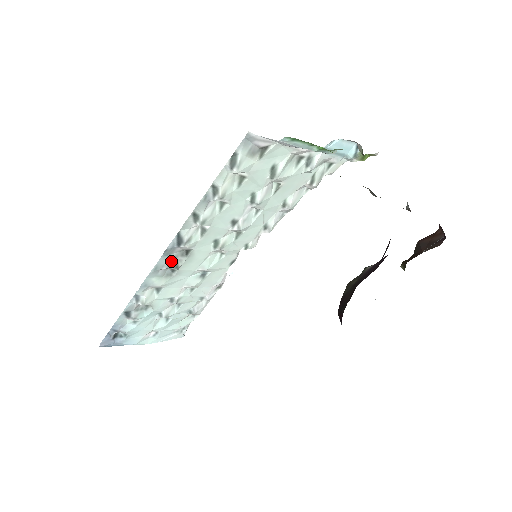
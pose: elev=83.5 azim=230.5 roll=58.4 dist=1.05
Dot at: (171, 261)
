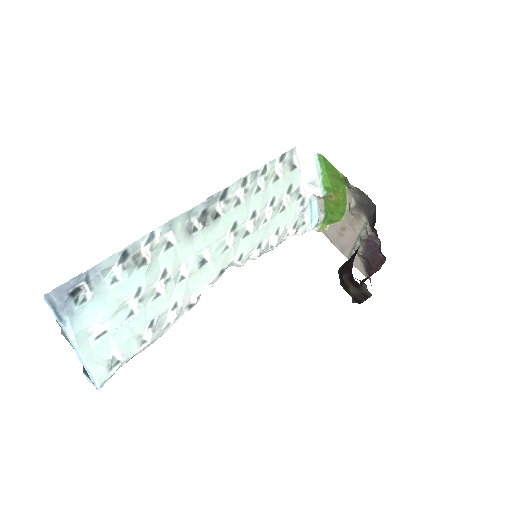
Dot at: (204, 214)
